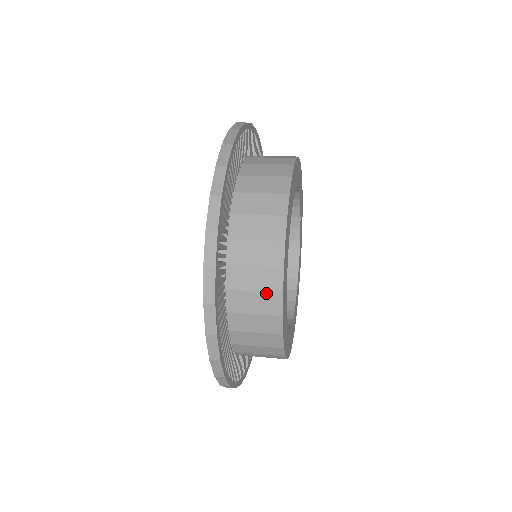
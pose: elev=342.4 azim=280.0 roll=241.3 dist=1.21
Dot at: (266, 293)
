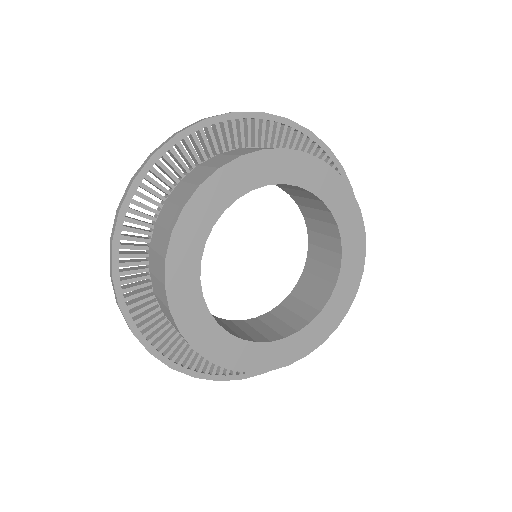
Dot at: (165, 305)
